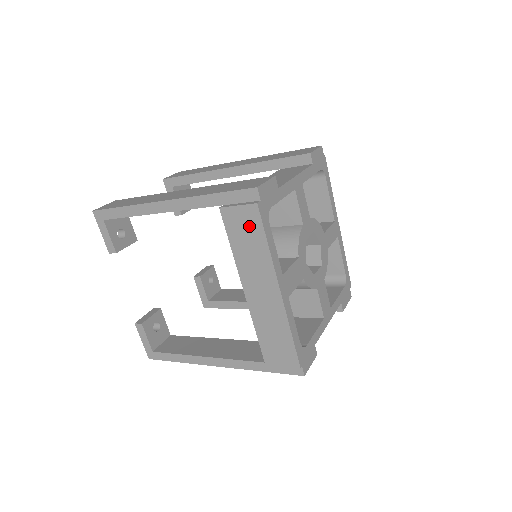
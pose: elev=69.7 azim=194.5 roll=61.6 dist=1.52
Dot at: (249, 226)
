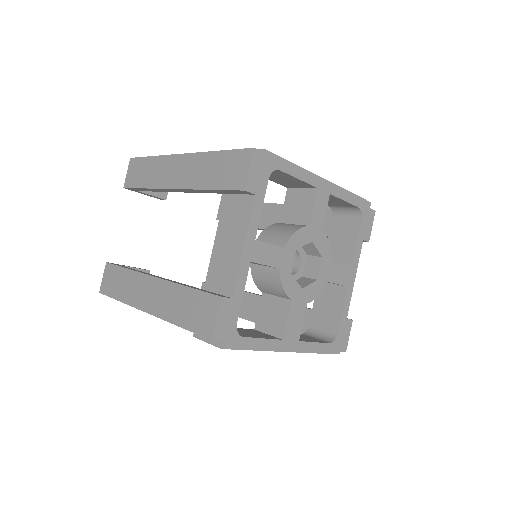
Dot at: occluded
